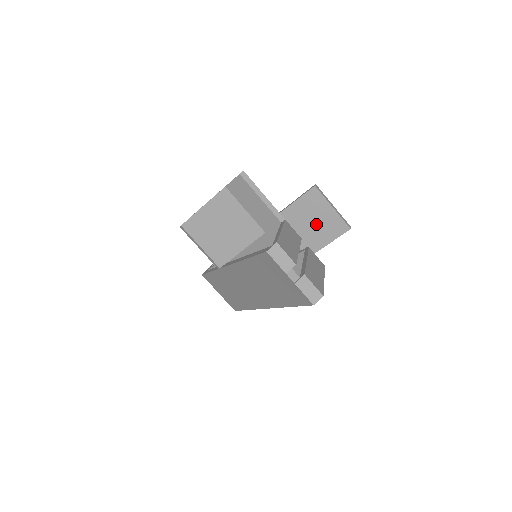
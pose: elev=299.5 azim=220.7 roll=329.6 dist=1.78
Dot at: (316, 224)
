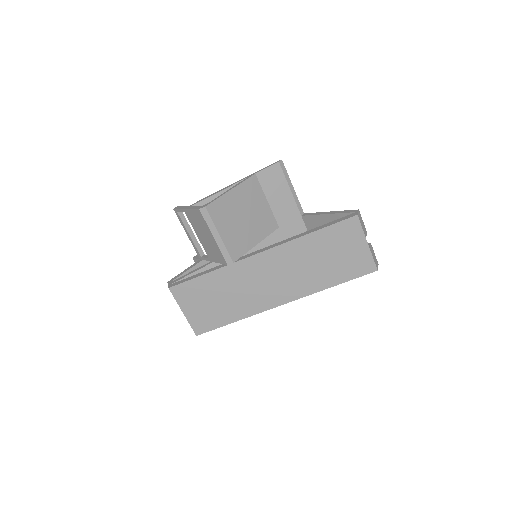
Dot at: occluded
